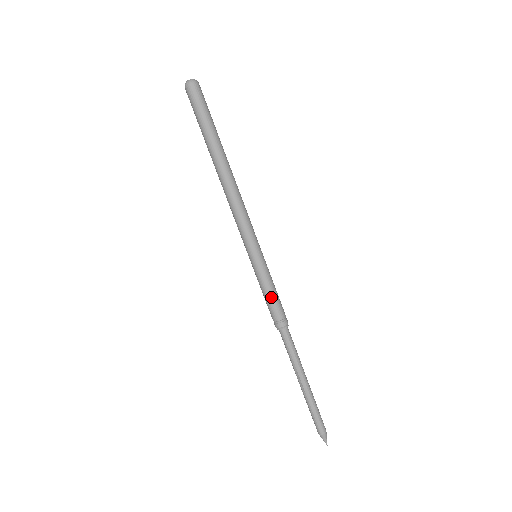
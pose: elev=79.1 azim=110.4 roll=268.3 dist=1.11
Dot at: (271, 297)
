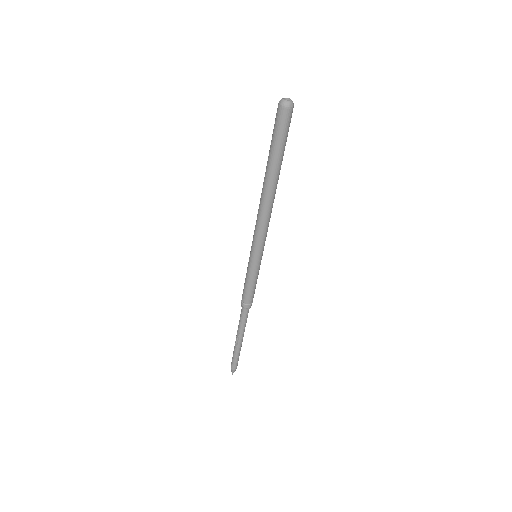
Dot at: (251, 288)
